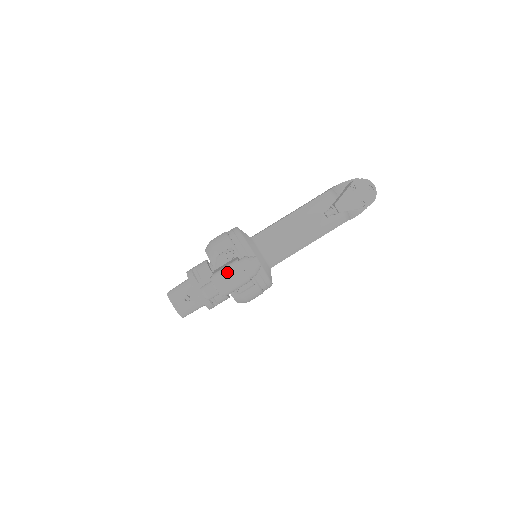
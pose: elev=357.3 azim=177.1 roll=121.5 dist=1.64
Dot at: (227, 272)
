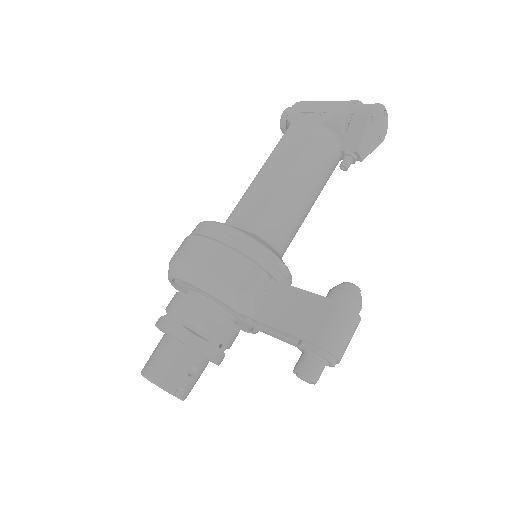
Dot at: (342, 332)
